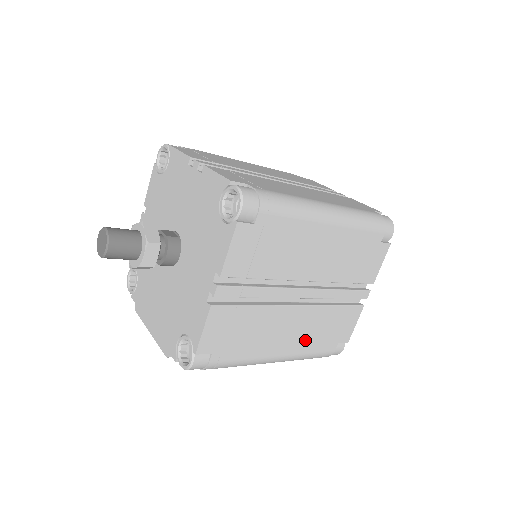
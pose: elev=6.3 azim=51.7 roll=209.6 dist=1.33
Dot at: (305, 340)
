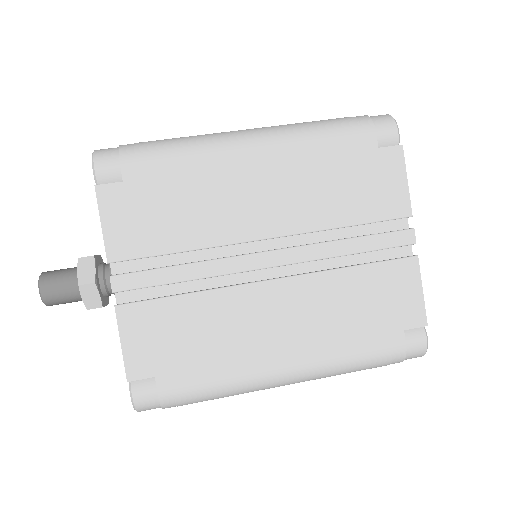
Dot at: occluded
